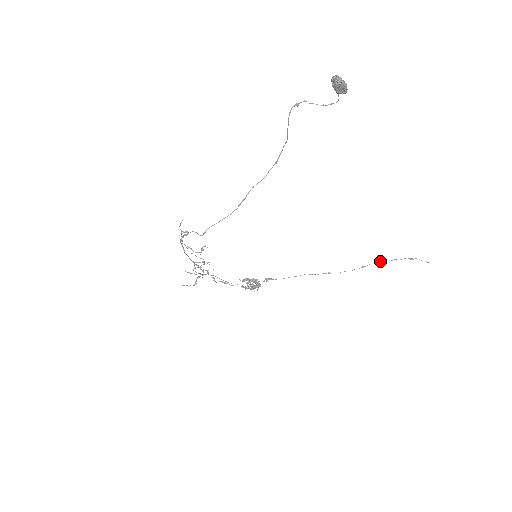
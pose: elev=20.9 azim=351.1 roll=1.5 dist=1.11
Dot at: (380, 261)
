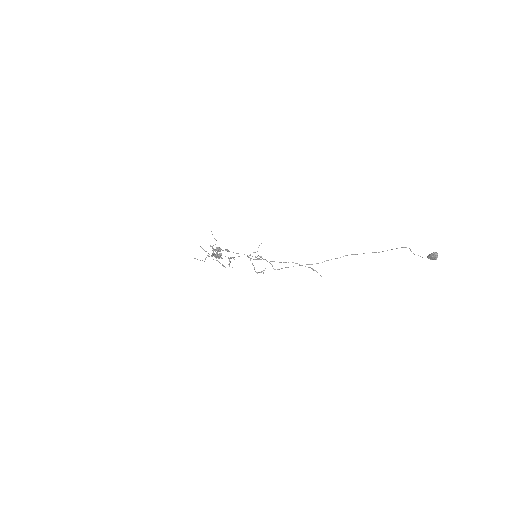
Dot at: (296, 263)
